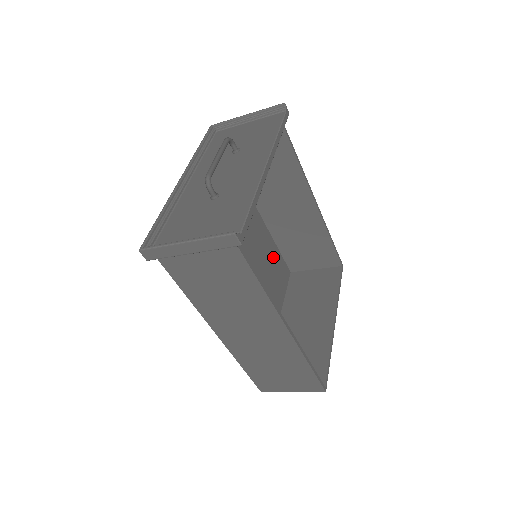
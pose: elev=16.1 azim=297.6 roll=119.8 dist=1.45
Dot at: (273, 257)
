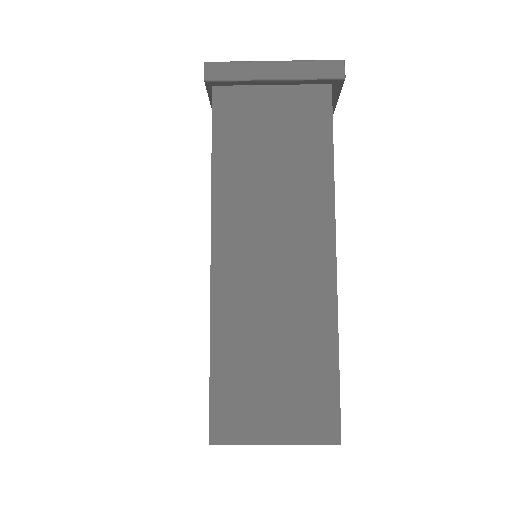
Dot at: occluded
